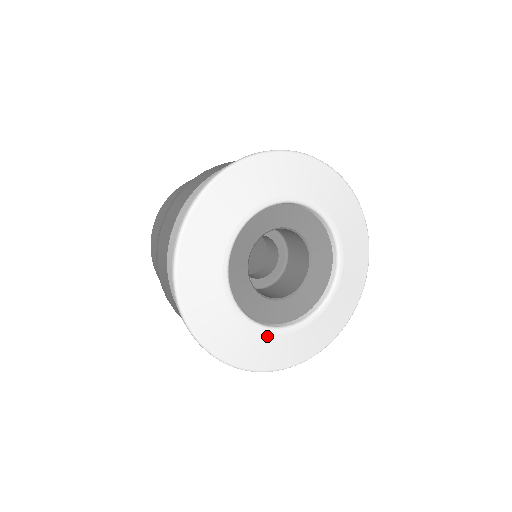
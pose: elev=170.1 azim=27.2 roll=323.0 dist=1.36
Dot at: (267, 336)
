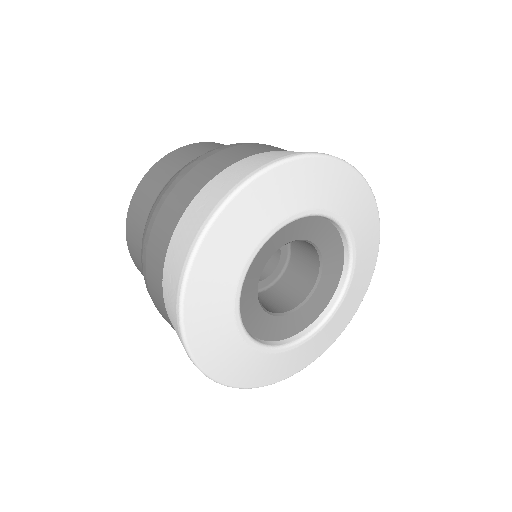
Dot at: (300, 347)
